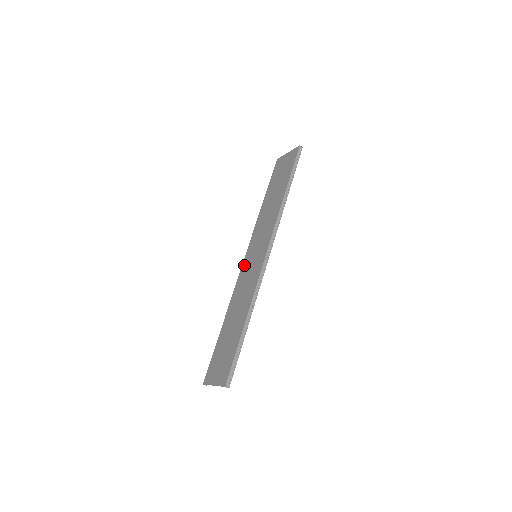
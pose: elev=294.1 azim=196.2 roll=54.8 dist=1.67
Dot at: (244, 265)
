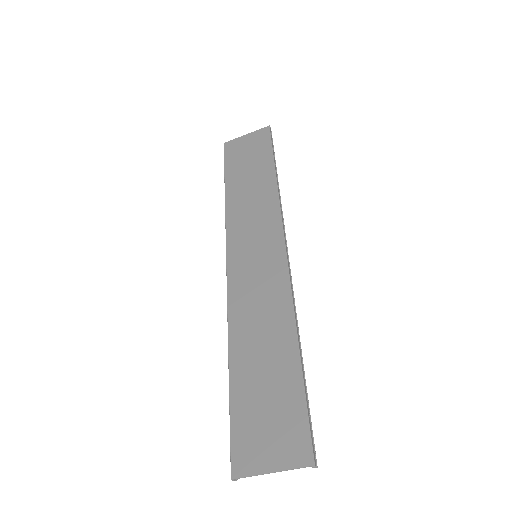
Dot at: (234, 271)
